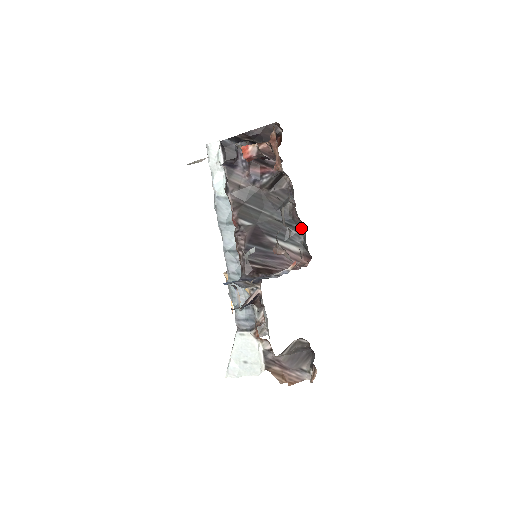
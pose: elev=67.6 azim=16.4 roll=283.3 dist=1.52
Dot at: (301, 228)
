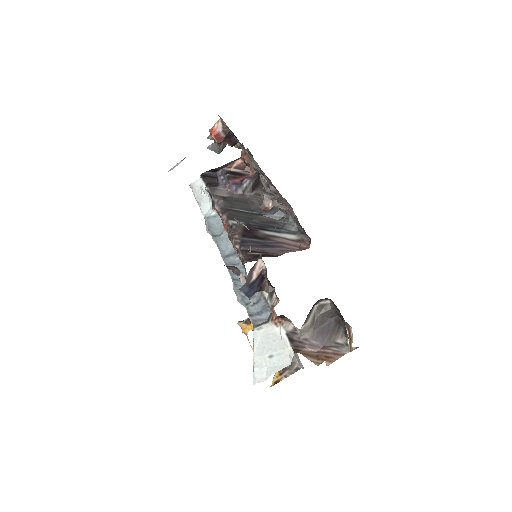
Dot at: occluded
